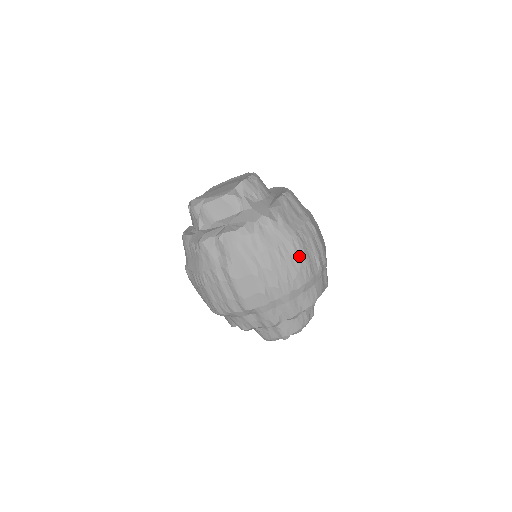
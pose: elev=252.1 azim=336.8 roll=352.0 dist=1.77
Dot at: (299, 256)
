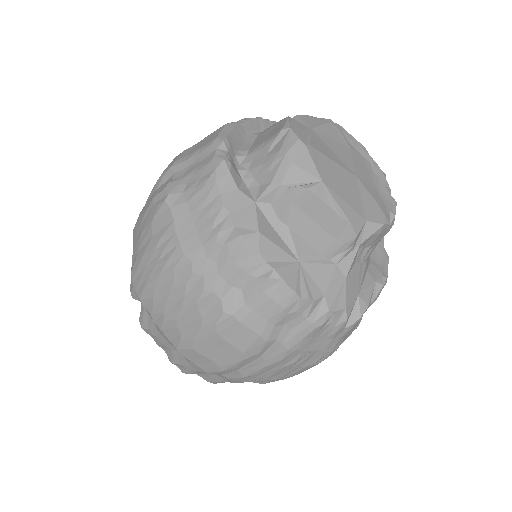
Dot at: (306, 369)
